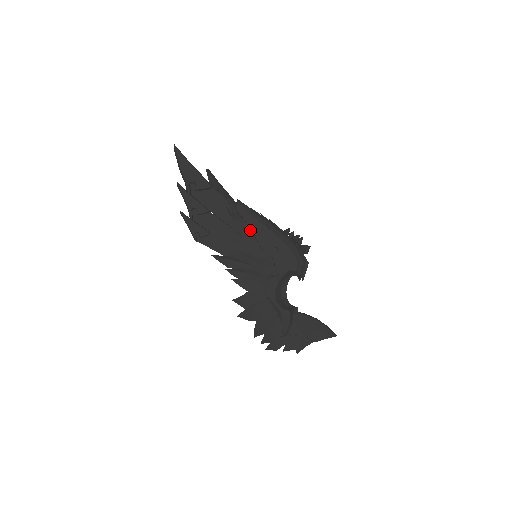
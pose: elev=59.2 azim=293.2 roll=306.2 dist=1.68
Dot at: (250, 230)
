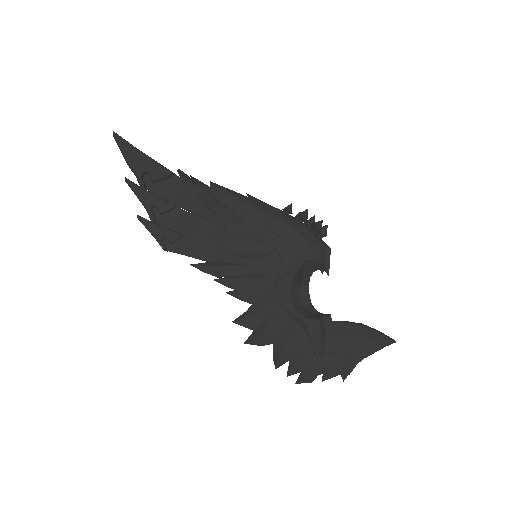
Dot at: (236, 218)
